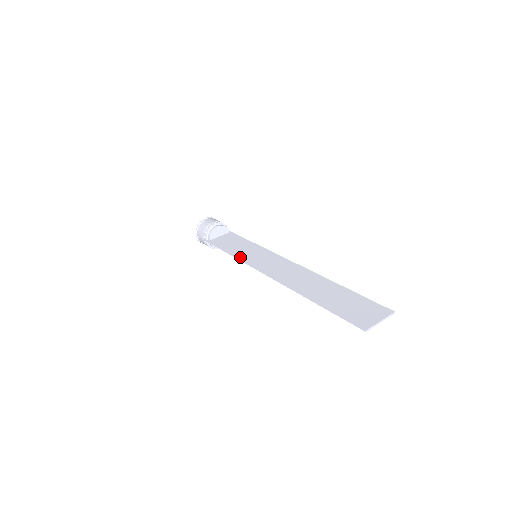
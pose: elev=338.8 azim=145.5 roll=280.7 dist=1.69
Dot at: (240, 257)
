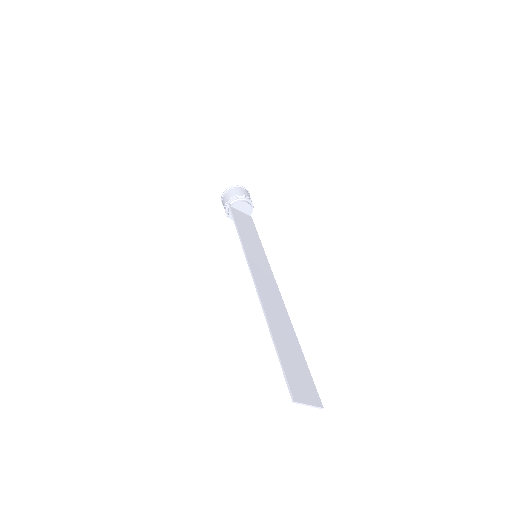
Dot at: (244, 244)
